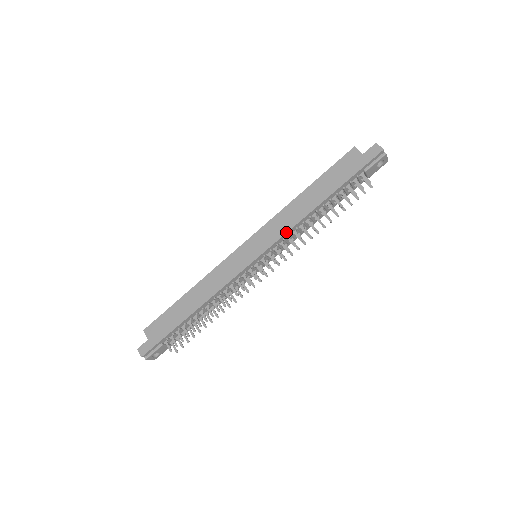
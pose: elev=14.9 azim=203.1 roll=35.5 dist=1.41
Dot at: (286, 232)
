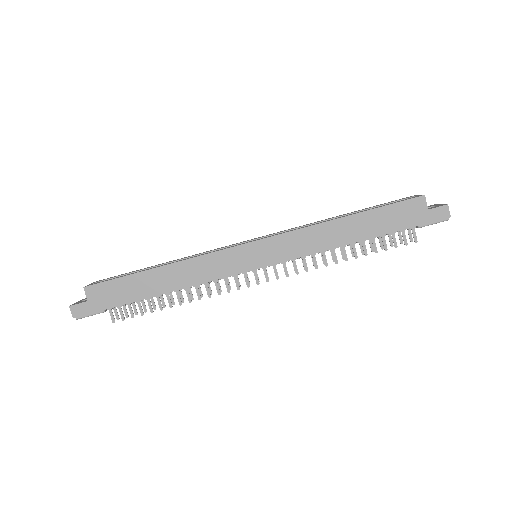
Dot at: (307, 255)
